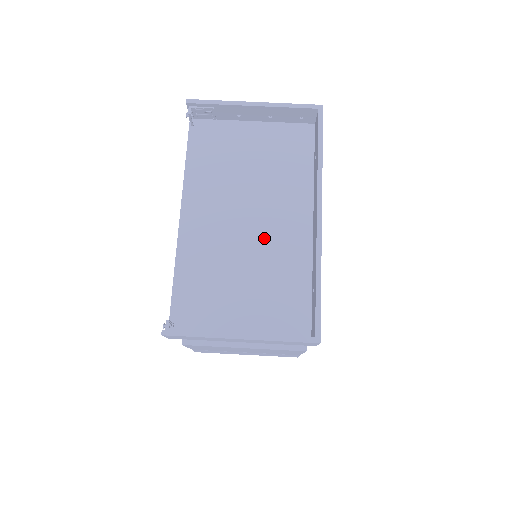
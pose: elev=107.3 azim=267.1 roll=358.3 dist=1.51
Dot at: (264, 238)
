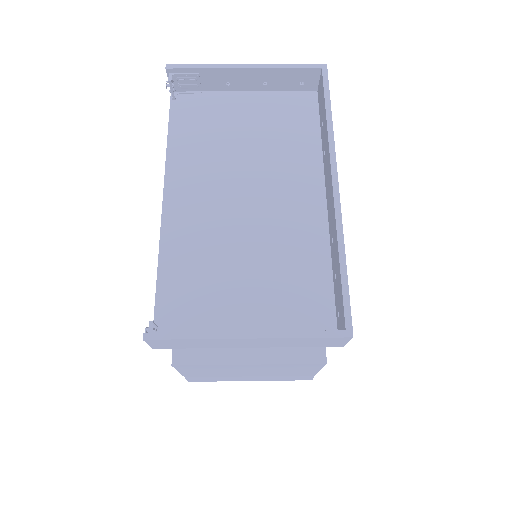
Dot at: (268, 219)
